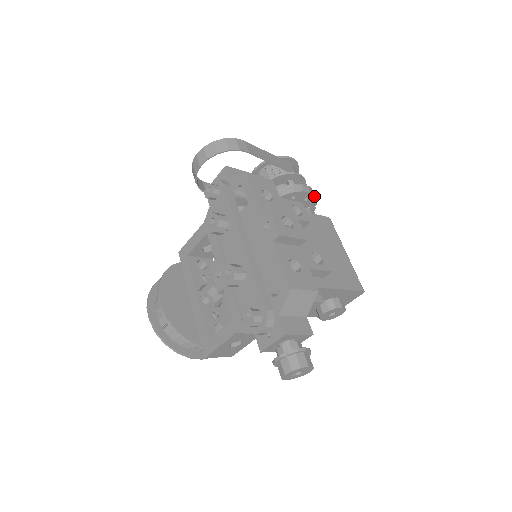
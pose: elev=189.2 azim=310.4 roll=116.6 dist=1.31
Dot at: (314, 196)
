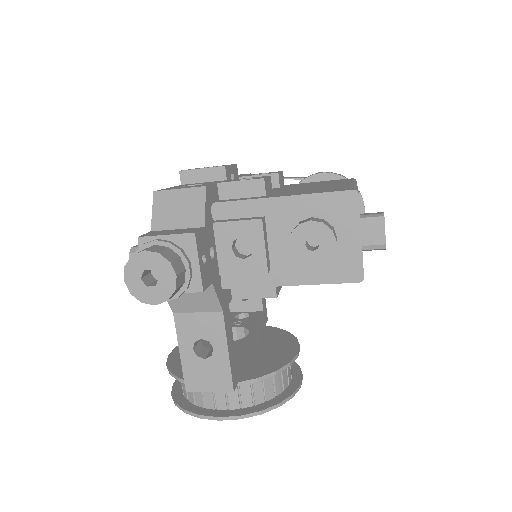
Dot at: (336, 175)
